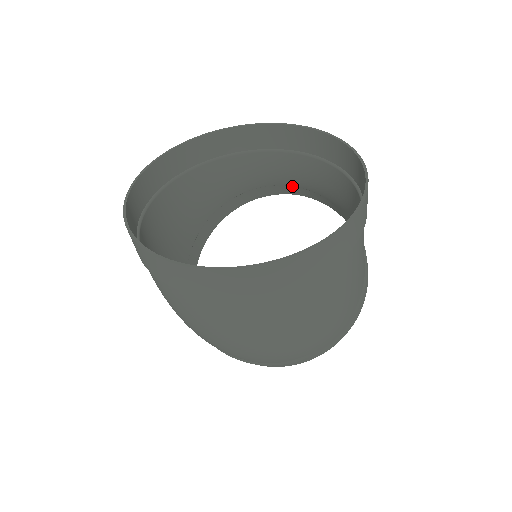
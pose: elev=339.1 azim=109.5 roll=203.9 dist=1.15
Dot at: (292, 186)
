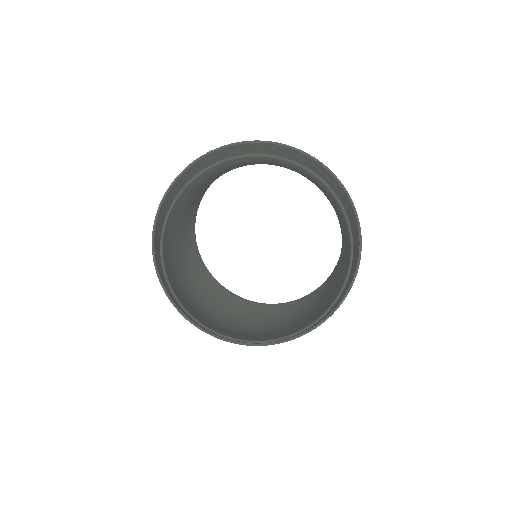
Dot at: occluded
